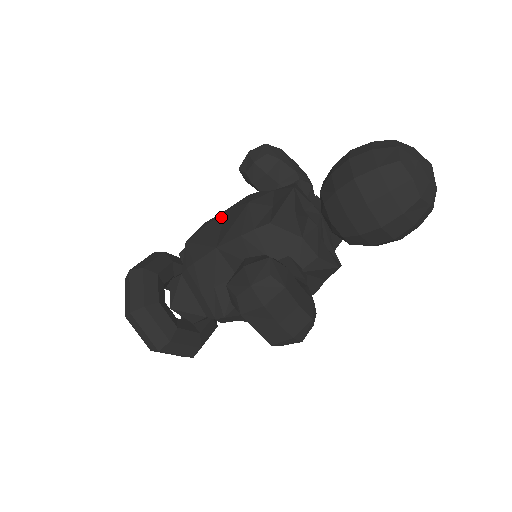
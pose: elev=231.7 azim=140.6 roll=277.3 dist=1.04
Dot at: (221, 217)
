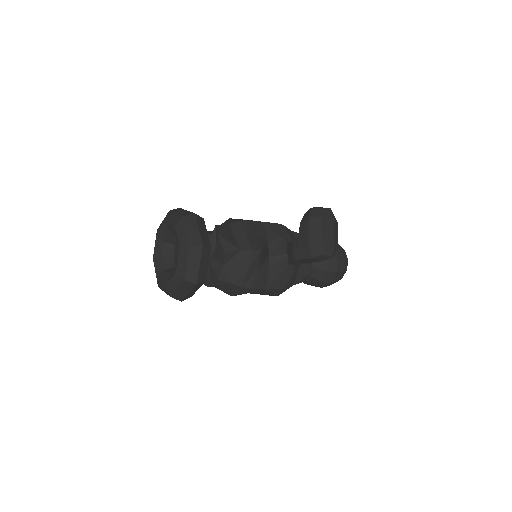
Dot at: occluded
